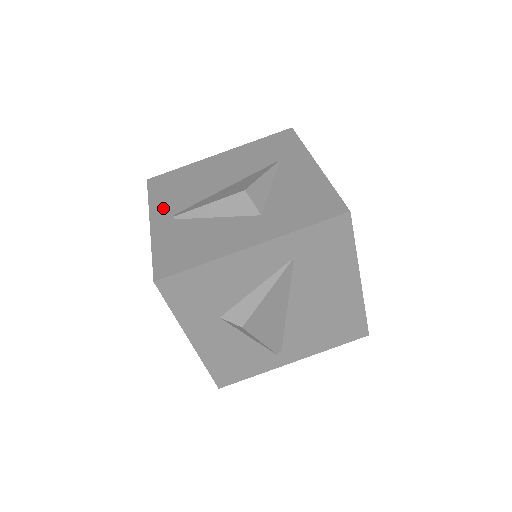
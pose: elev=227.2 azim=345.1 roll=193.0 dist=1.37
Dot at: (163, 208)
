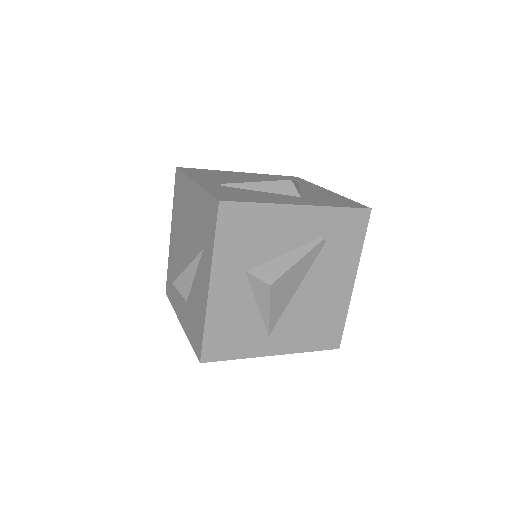
Dot at: (174, 224)
